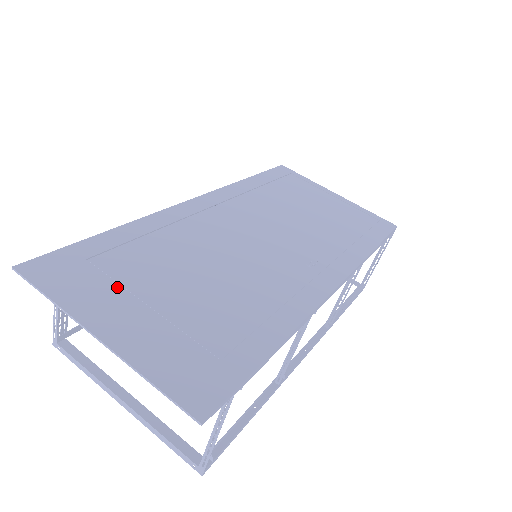
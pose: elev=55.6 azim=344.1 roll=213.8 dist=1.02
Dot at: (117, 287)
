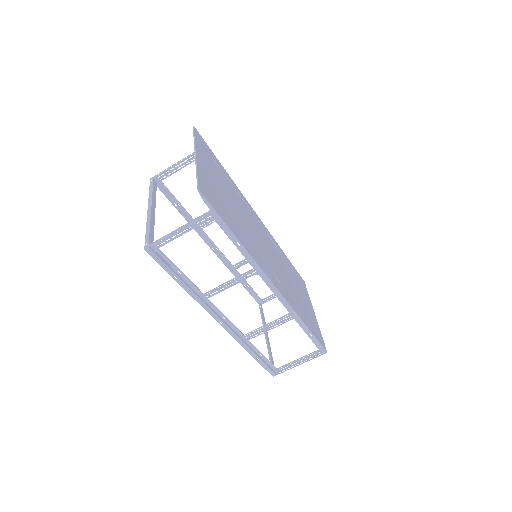
Dot at: (212, 167)
